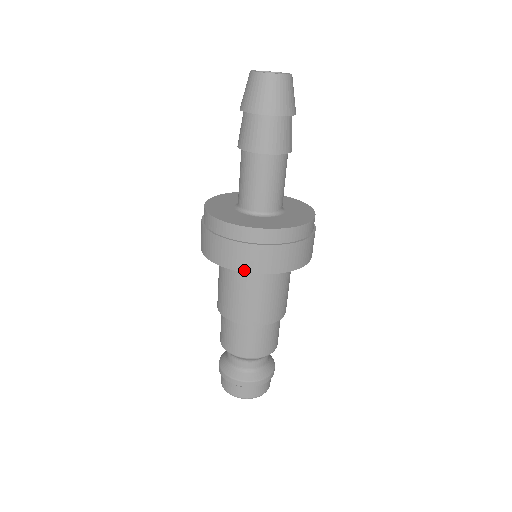
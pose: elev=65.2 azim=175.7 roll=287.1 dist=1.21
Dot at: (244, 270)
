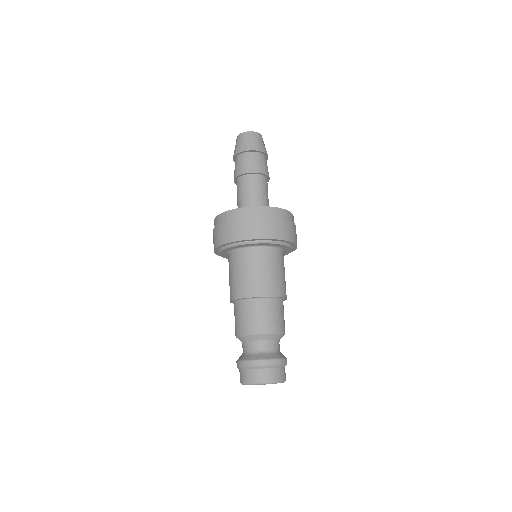
Dot at: (235, 240)
